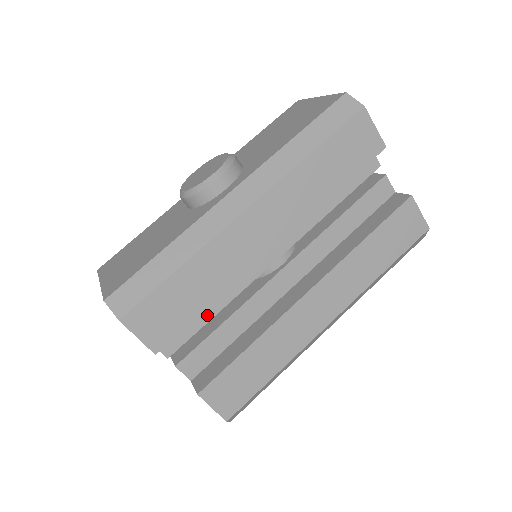
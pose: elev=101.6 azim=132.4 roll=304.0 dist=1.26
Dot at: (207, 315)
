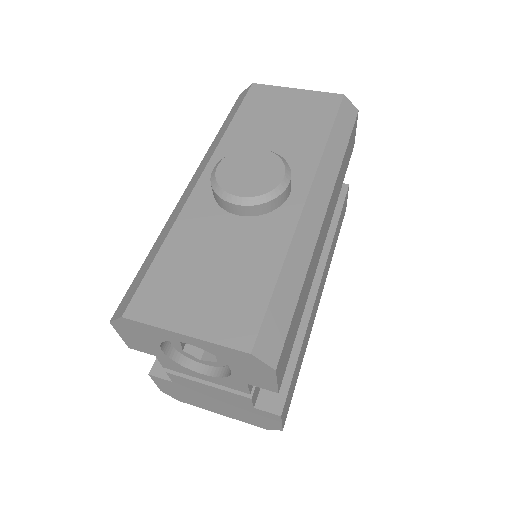
Dot at: occluded
